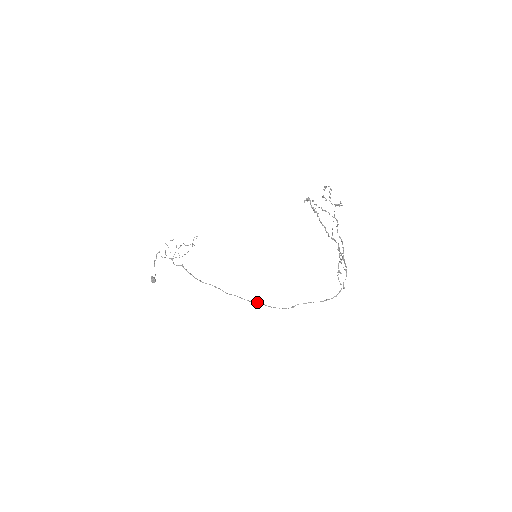
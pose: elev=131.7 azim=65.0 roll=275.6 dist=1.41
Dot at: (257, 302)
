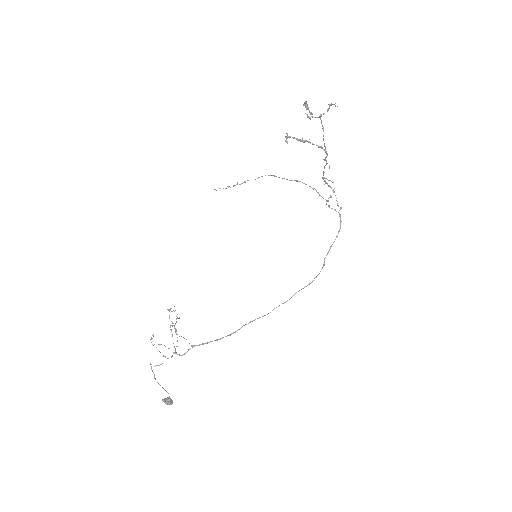
Dot at: occluded
